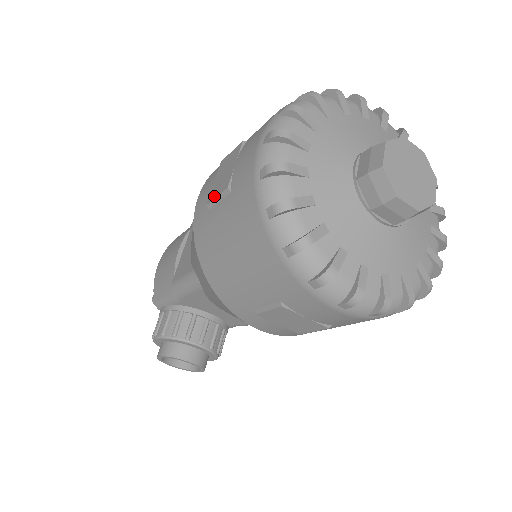
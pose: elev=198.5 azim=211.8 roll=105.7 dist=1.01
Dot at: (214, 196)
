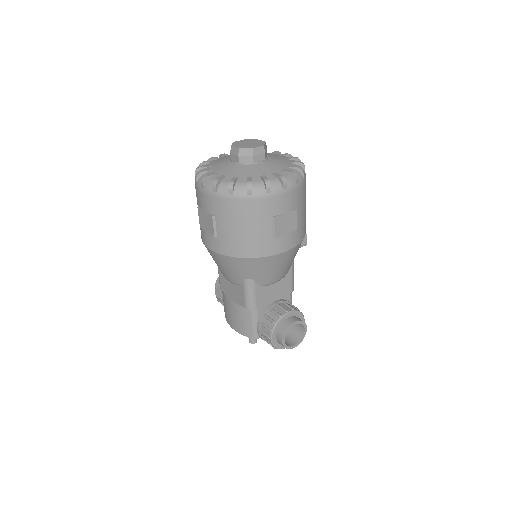
Dot at: (212, 229)
